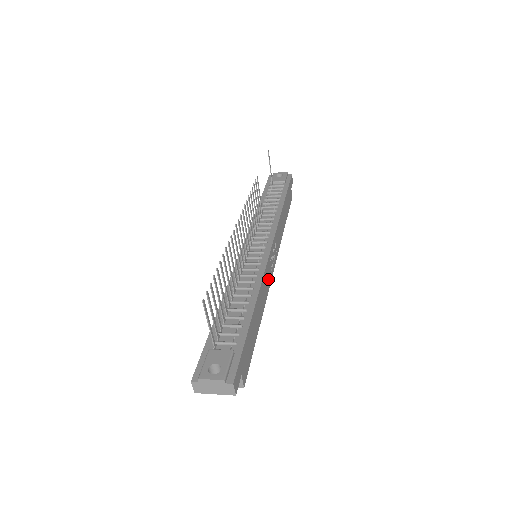
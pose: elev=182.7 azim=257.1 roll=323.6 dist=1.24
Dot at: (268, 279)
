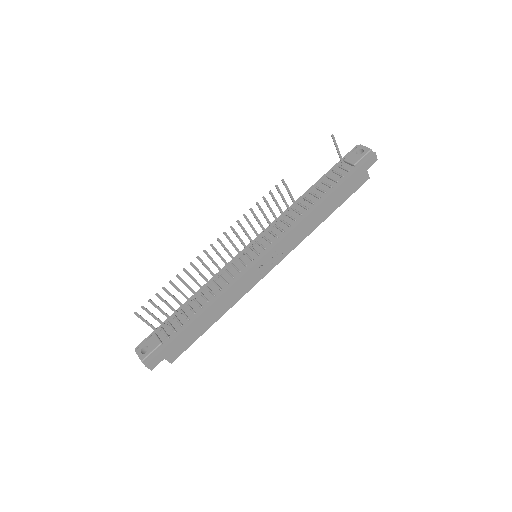
Dot at: (248, 284)
